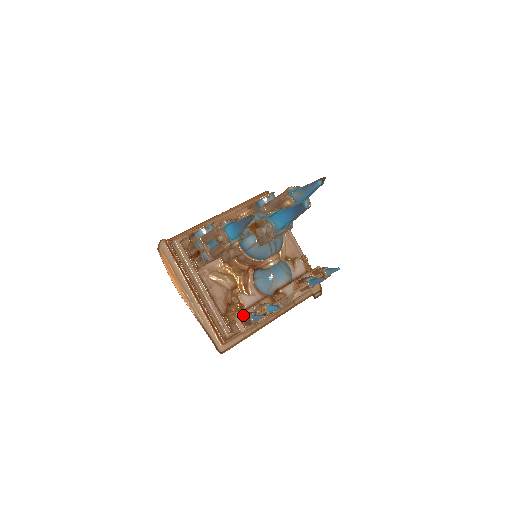
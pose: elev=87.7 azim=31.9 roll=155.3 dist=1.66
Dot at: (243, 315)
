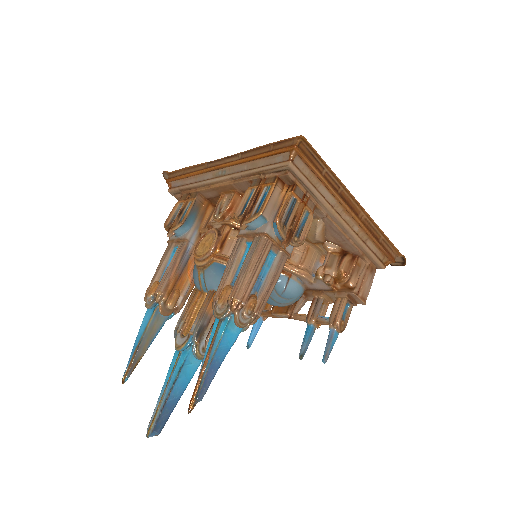
Dot at: occluded
